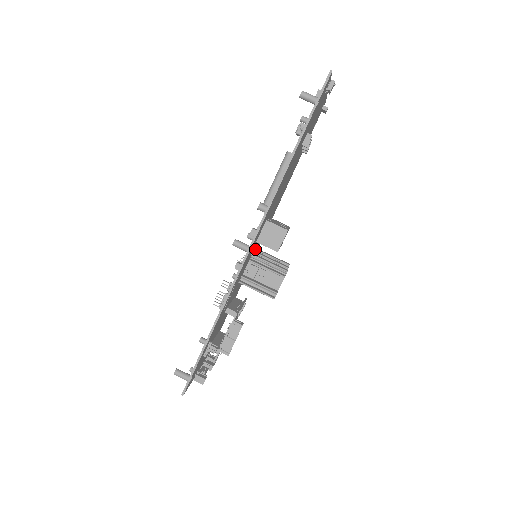
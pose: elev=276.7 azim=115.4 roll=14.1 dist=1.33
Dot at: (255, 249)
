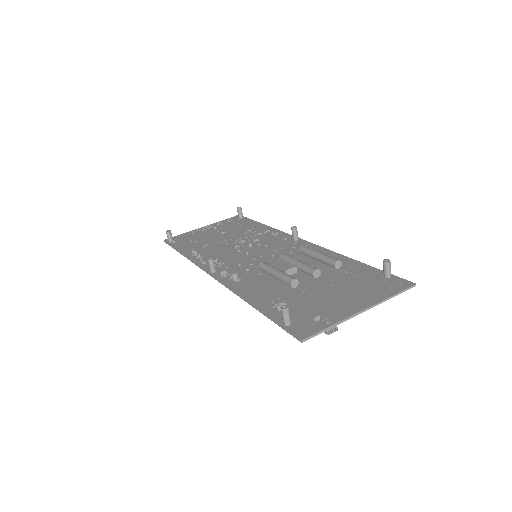
Dot at: (265, 250)
